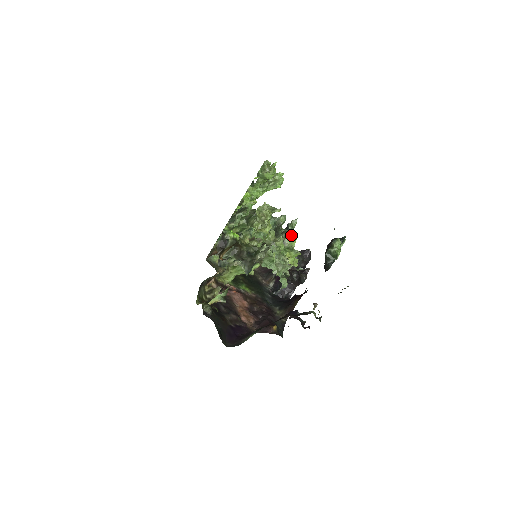
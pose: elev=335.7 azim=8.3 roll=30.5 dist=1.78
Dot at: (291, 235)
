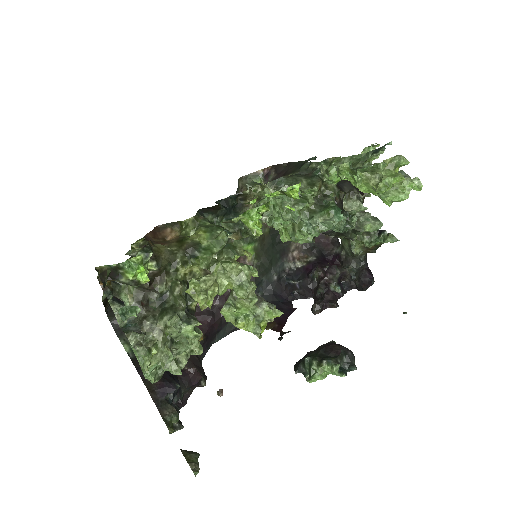
Dot at: (375, 244)
